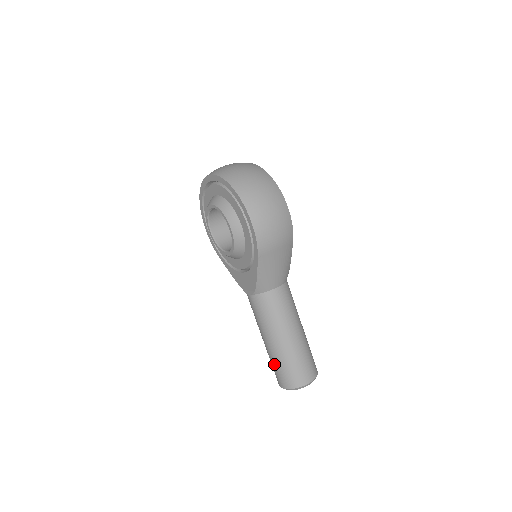
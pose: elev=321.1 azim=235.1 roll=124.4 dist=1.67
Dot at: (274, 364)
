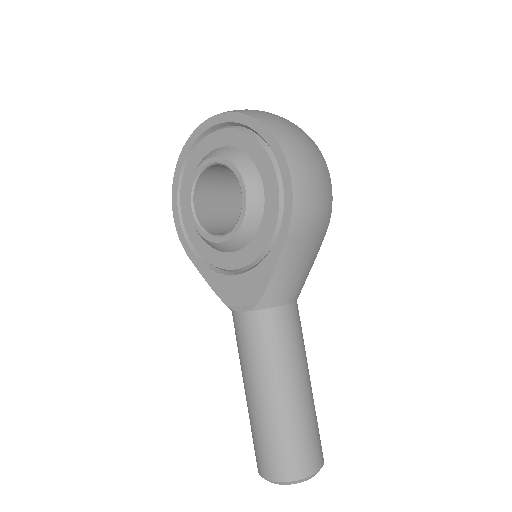
Dot at: (264, 436)
